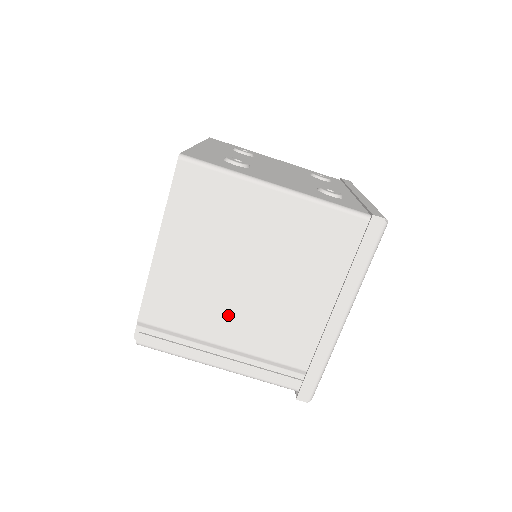
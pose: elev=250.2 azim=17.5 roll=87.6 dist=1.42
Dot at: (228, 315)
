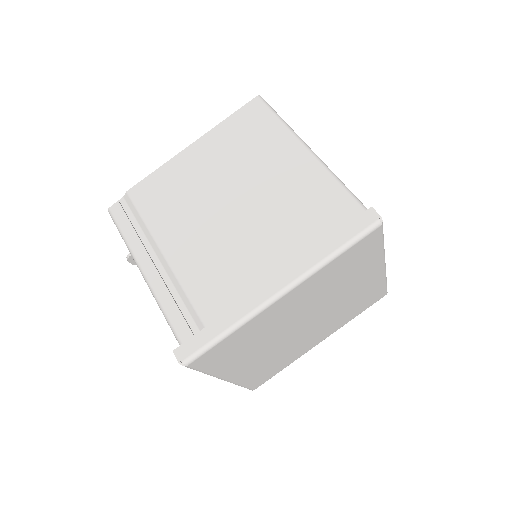
Dot at: (190, 227)
